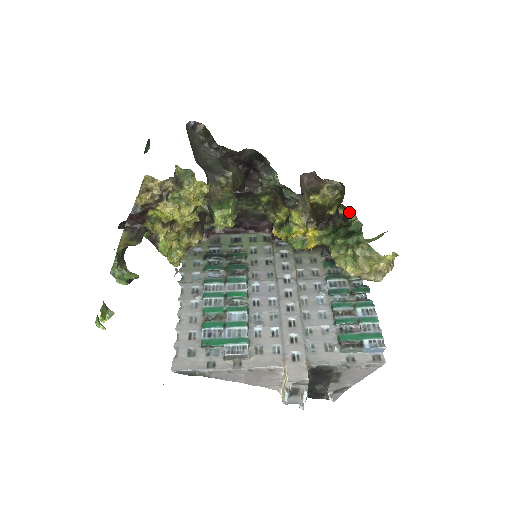
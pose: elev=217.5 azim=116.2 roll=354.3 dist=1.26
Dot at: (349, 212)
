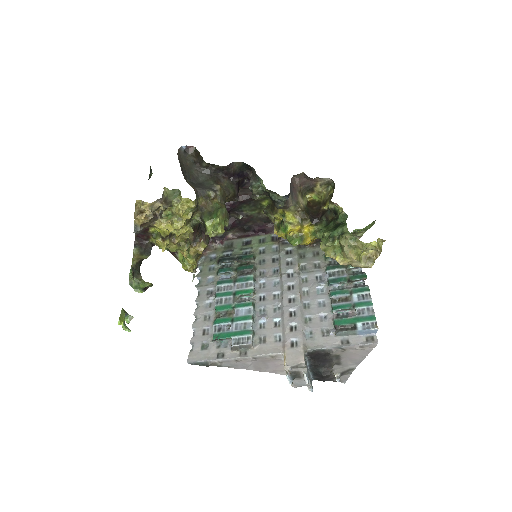
Dot at: (336, 206)
